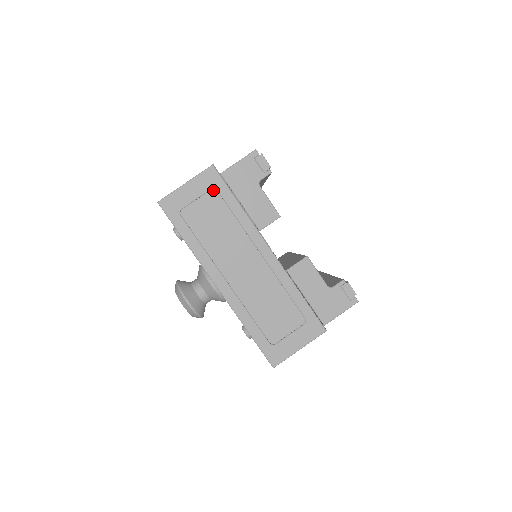
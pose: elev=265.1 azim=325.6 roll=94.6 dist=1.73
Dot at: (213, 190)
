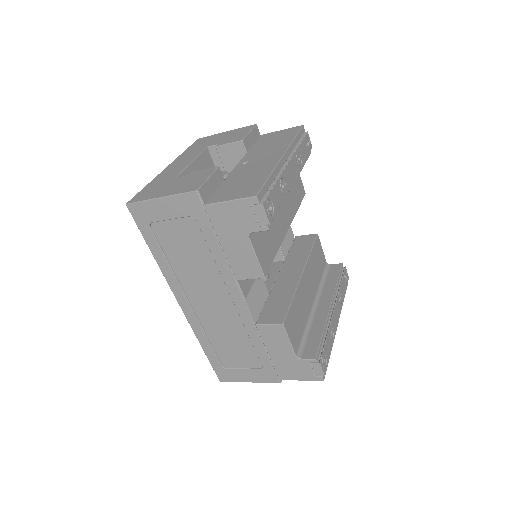
Dot at: (192, 217)
